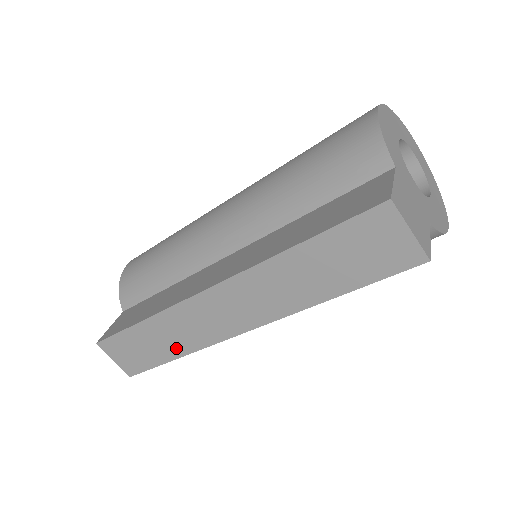
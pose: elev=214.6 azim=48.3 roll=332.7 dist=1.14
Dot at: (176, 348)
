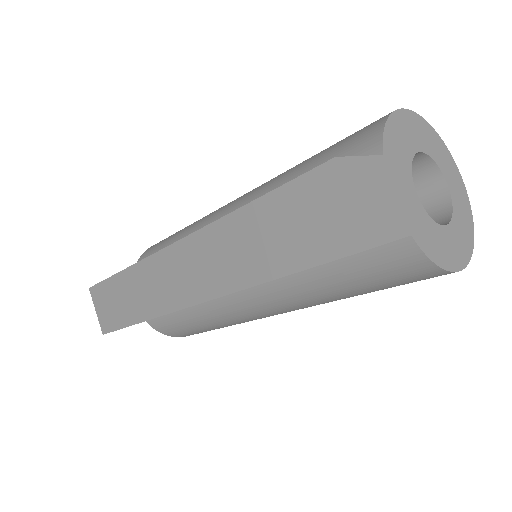
Dot at: (139, 310)
